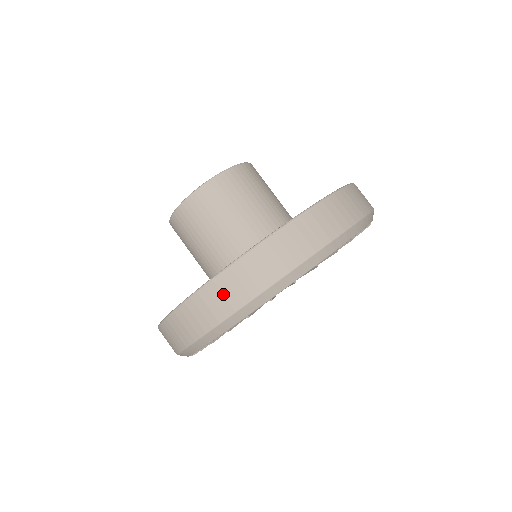
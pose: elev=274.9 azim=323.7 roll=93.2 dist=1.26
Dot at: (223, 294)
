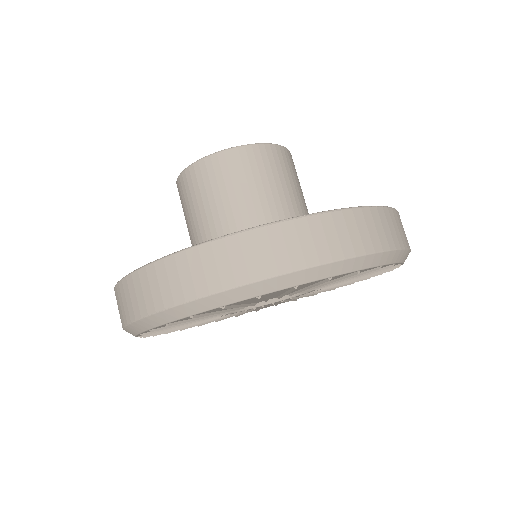
Dot at: (286, 244)
